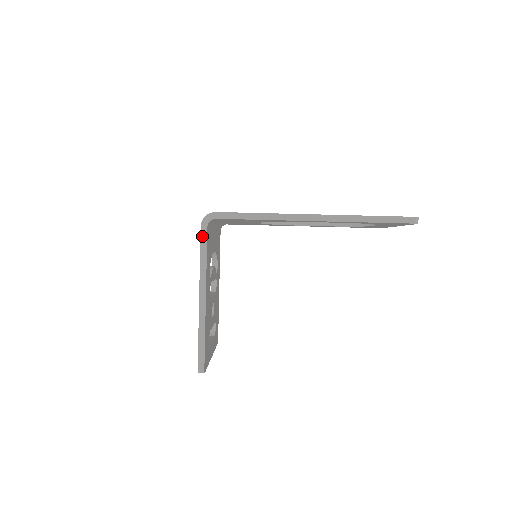
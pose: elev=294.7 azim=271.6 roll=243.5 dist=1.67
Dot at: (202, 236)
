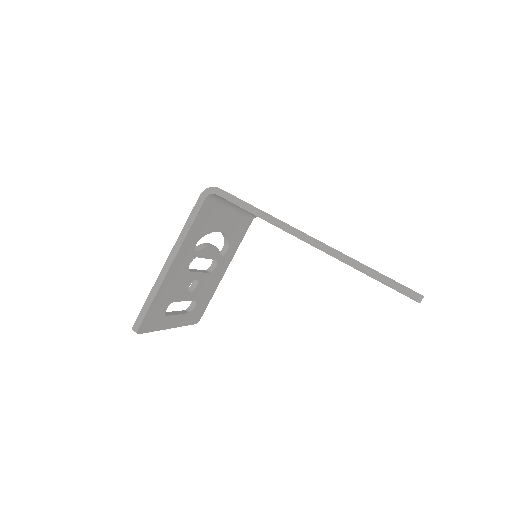
Dot at: (196, 205)
